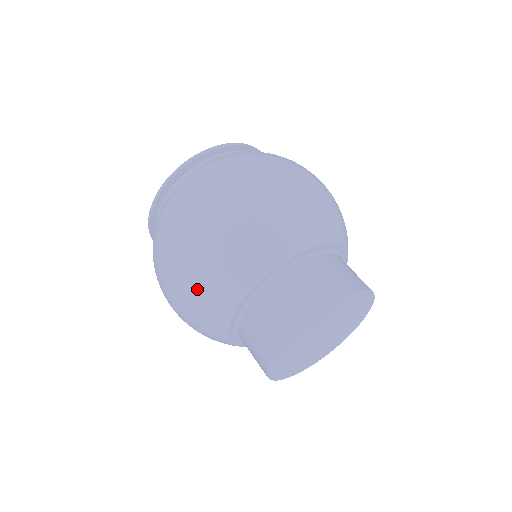
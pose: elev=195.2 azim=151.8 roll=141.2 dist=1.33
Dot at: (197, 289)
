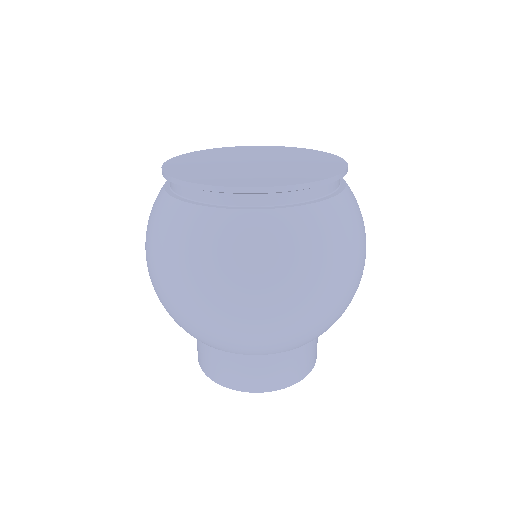
Dot at: (253, 338)
